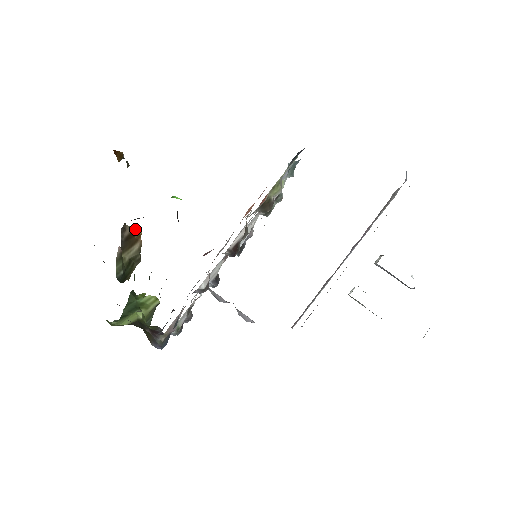
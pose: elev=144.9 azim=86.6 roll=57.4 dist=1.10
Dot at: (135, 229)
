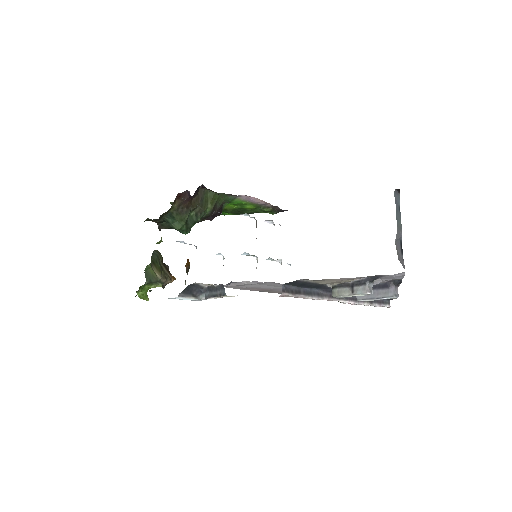
Dot at: occluded
